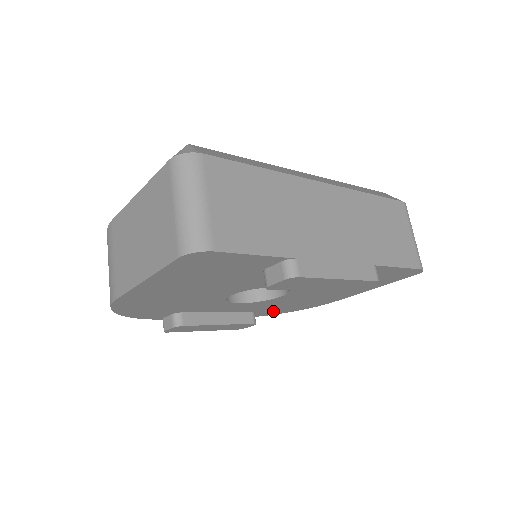
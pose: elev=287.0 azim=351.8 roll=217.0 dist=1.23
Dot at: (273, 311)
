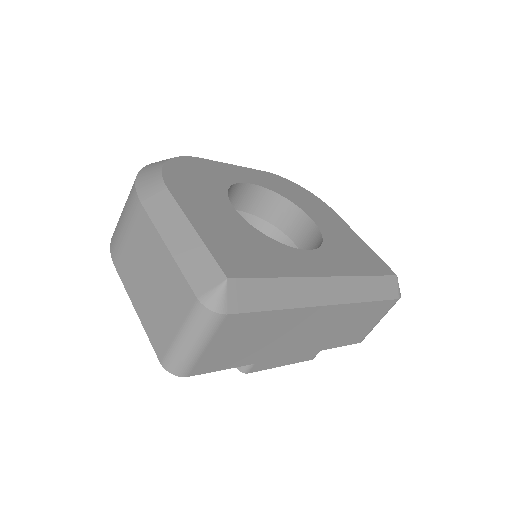
Dot at: occluded
